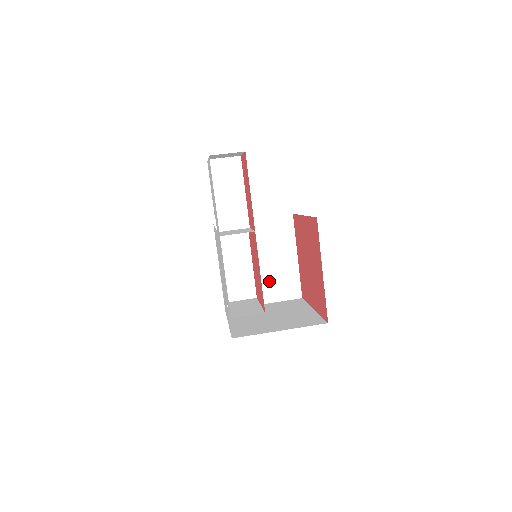
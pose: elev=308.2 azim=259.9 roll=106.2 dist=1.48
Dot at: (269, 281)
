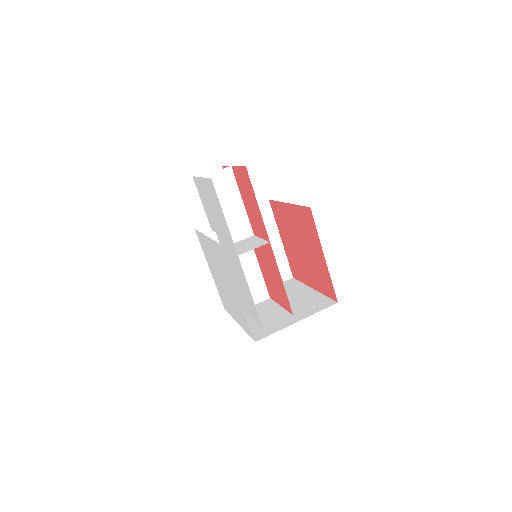
Dot at: occluded
